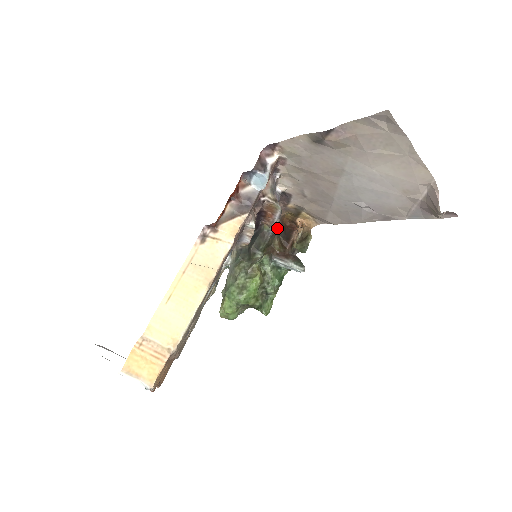
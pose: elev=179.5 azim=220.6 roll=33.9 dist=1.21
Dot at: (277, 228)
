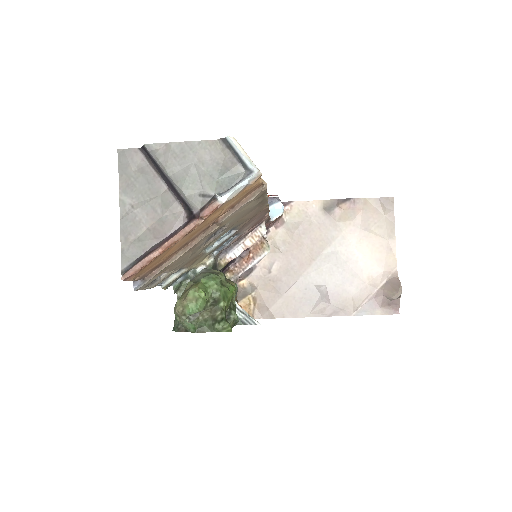
Dot at: occluded
